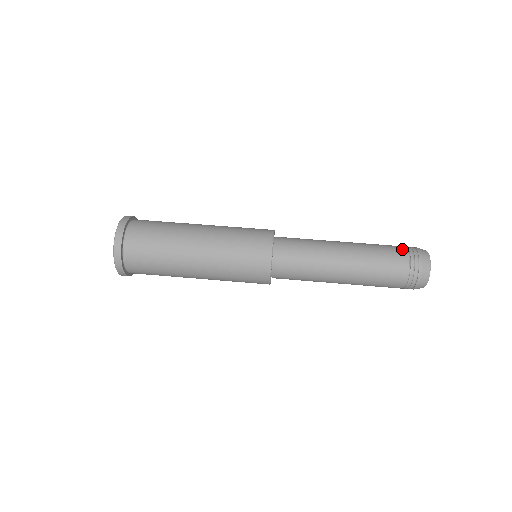
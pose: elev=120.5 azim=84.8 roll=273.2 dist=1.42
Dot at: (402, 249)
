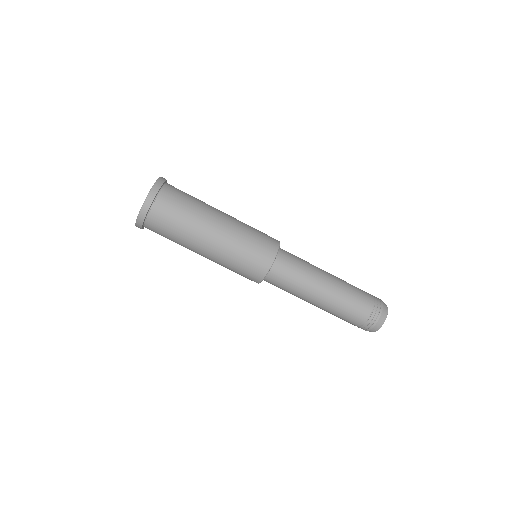
Dot at: (370, 303)
